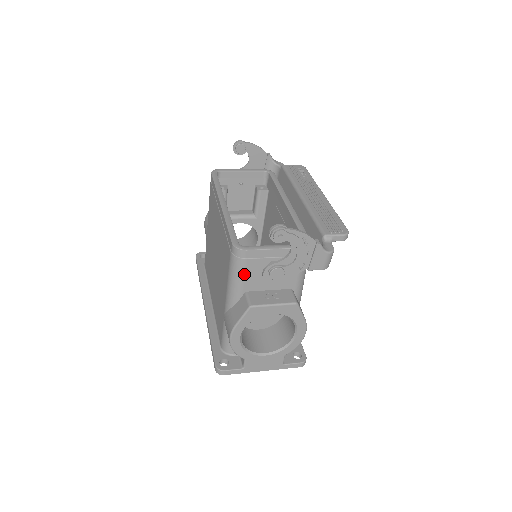
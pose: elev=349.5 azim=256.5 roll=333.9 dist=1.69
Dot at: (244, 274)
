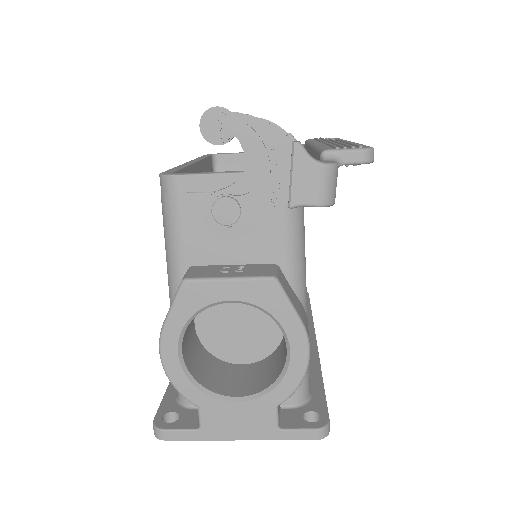
Dot at: (181, 227)
